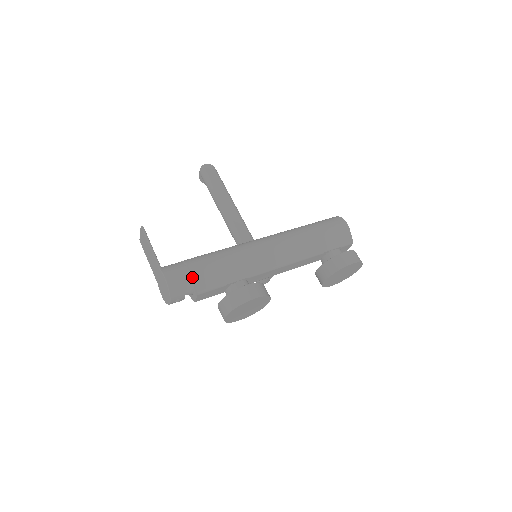
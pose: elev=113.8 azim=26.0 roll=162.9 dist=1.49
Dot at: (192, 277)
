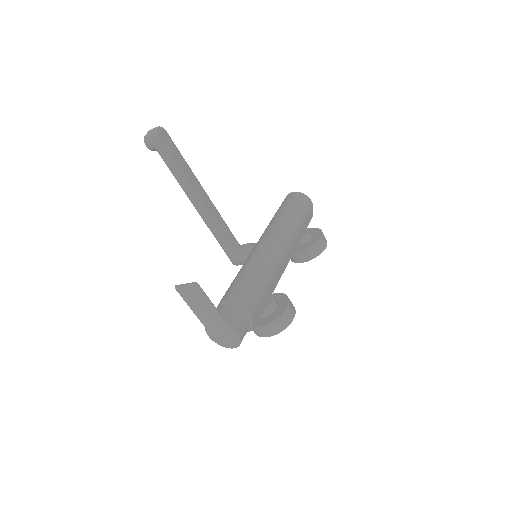
Dot at: (250, 320)
